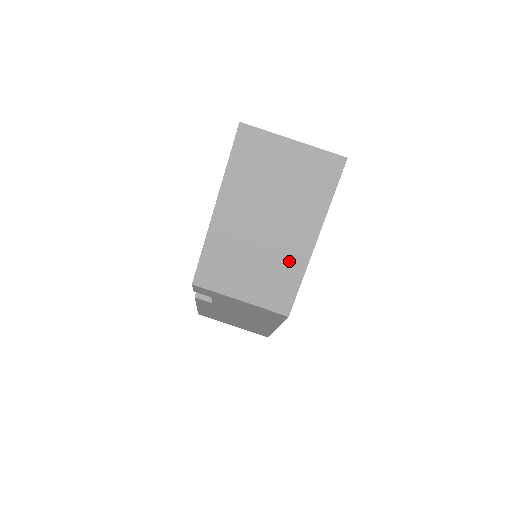
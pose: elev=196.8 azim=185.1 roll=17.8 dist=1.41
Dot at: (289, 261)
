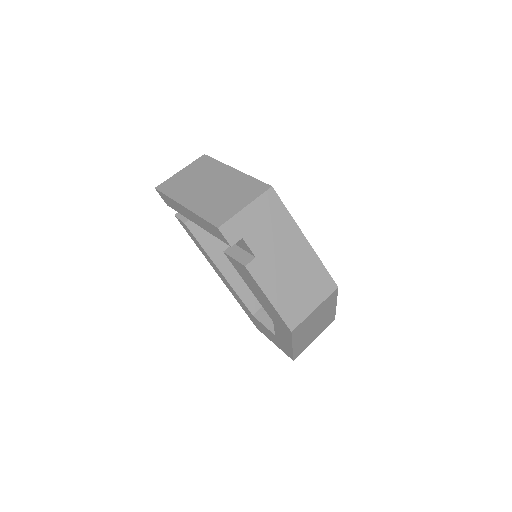
Dot at: (238, 181)
